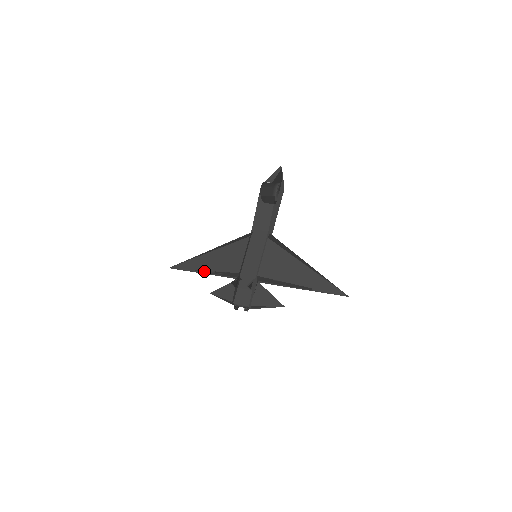
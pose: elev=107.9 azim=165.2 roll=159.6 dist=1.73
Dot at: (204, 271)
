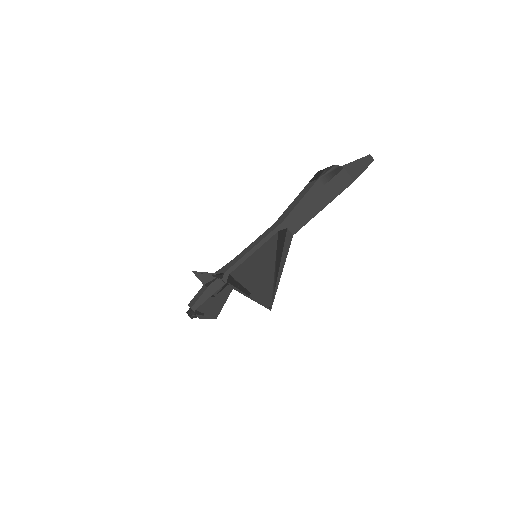
Dot at: occluded
